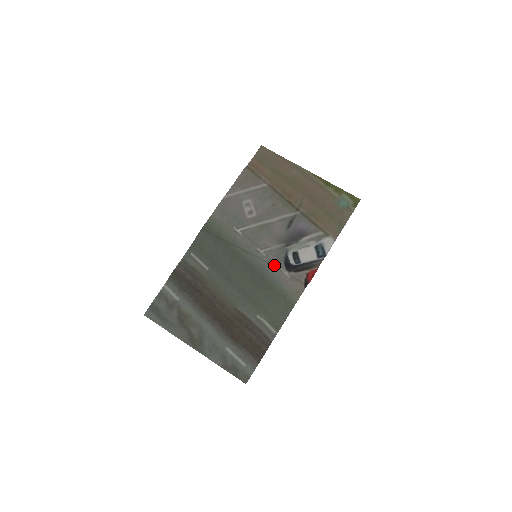
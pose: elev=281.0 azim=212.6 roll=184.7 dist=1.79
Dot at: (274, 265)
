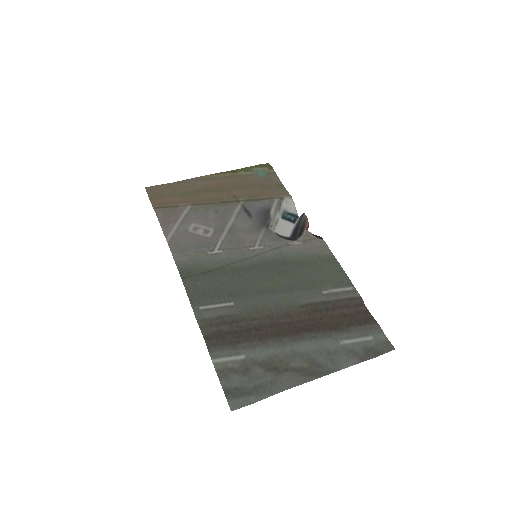
Dot at: (280, 246)
